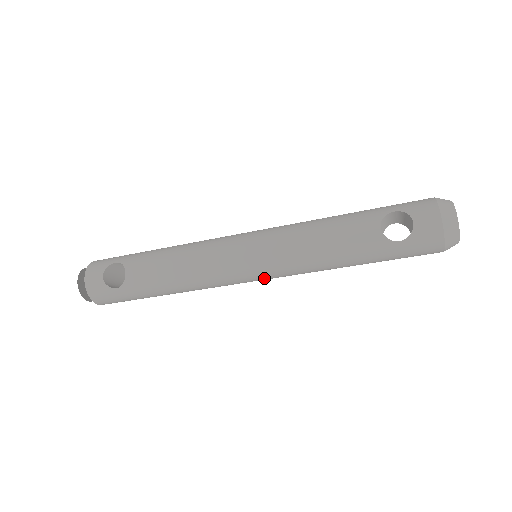
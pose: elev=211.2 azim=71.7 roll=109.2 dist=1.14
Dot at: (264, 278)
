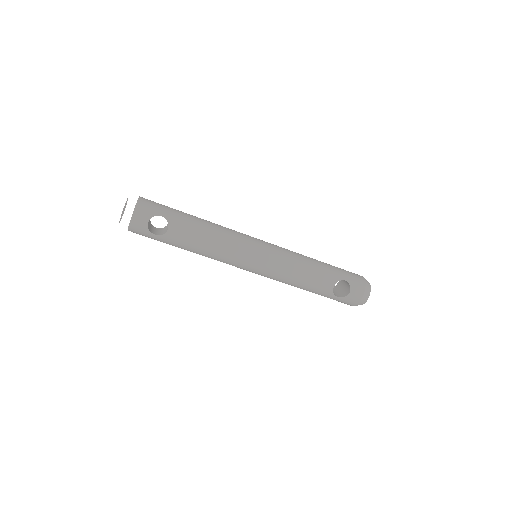
Dot at: (255, 273)
